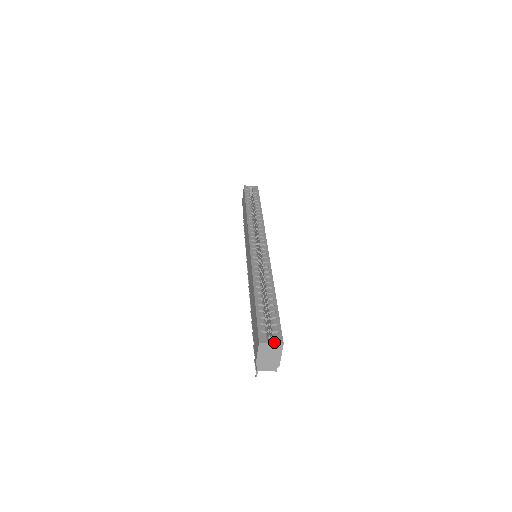
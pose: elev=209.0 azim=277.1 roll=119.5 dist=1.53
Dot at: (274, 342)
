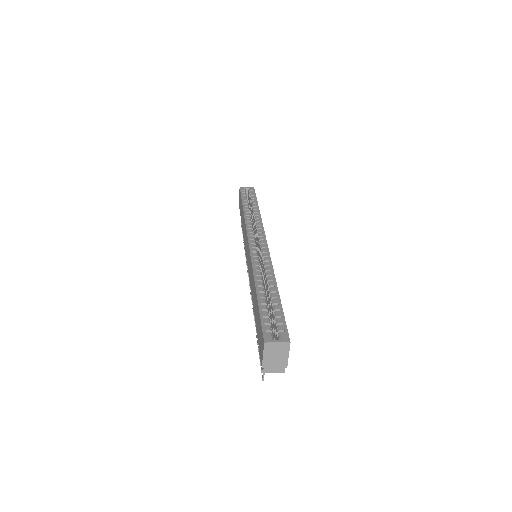
Dot at: (280, 341)
